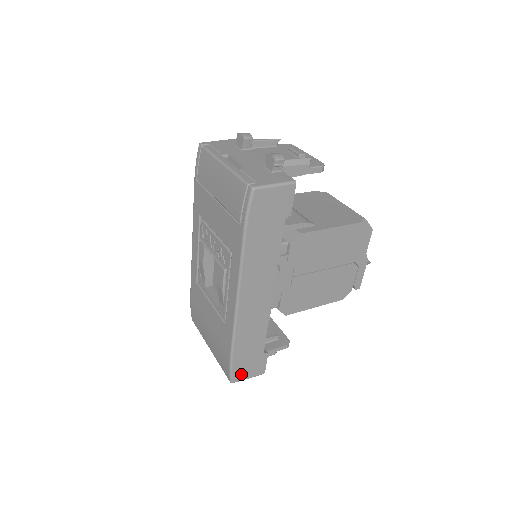
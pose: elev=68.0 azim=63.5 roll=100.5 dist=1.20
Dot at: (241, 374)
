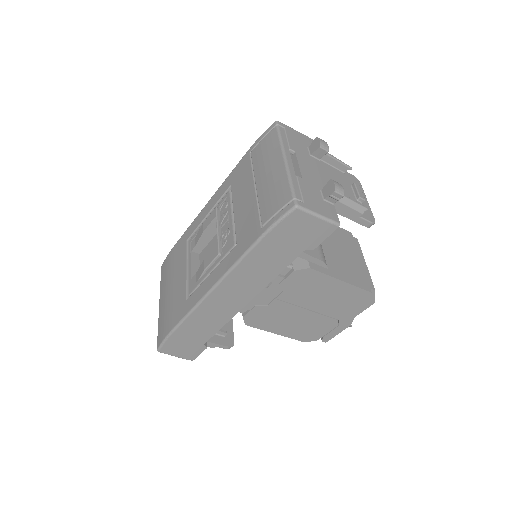
Dot at: (171, 349)
